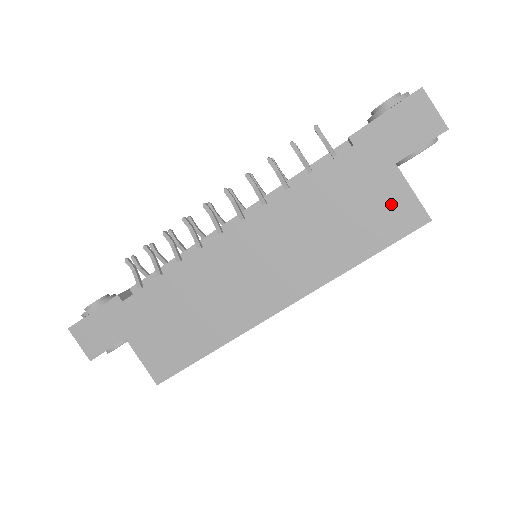
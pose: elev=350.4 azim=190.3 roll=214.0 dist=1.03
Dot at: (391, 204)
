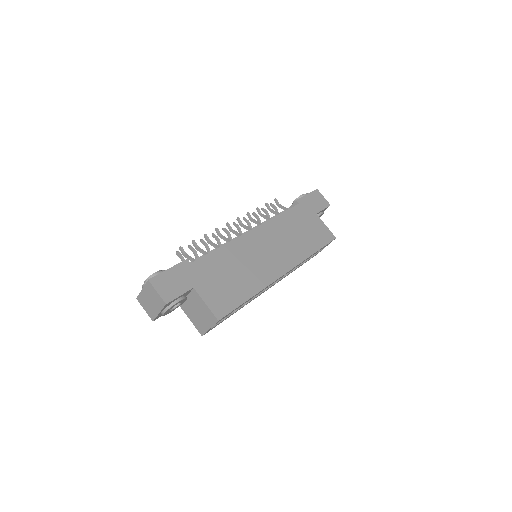
Dot at: (319, 229)
